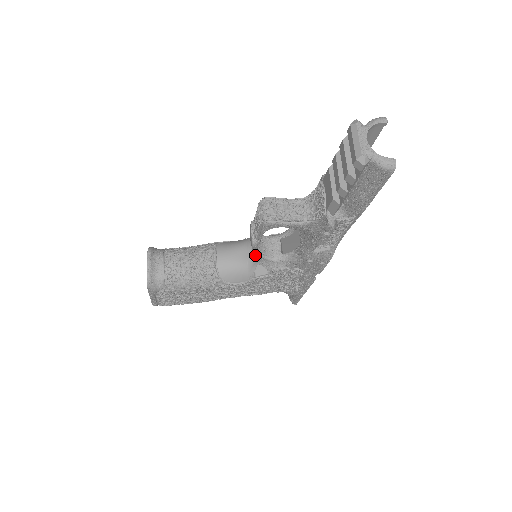
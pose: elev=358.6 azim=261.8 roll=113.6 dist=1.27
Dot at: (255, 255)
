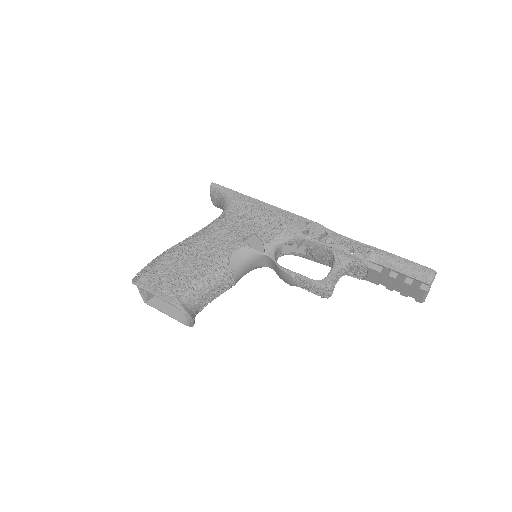
Dot at: (264, 264)
